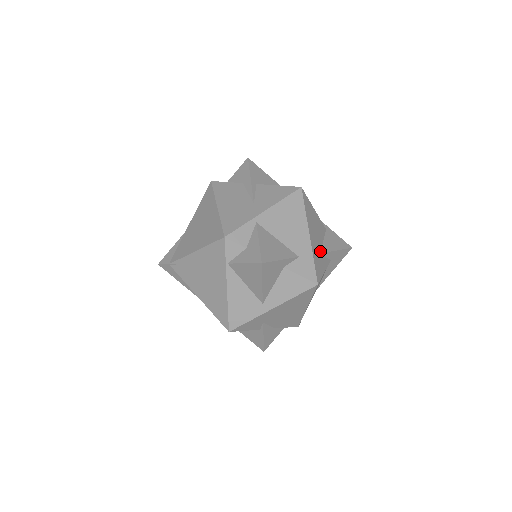
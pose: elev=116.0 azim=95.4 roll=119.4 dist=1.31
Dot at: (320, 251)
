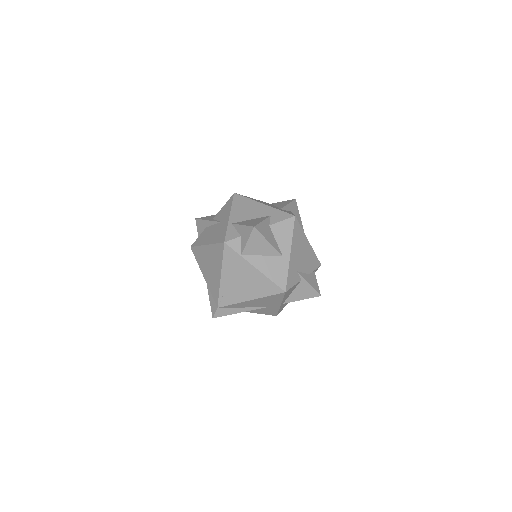
Dot at: occluded
